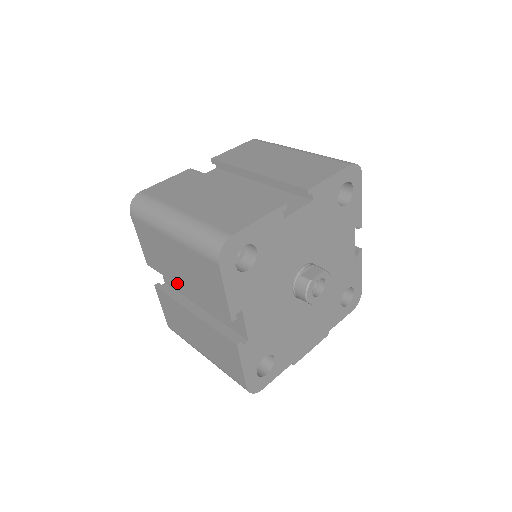
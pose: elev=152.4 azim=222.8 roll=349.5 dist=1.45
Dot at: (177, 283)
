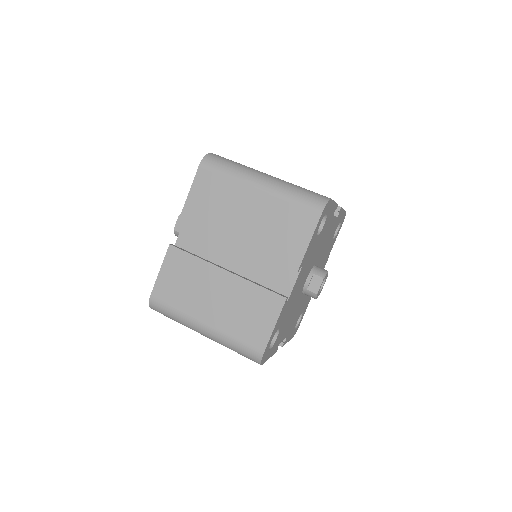
Dot at: occluded
